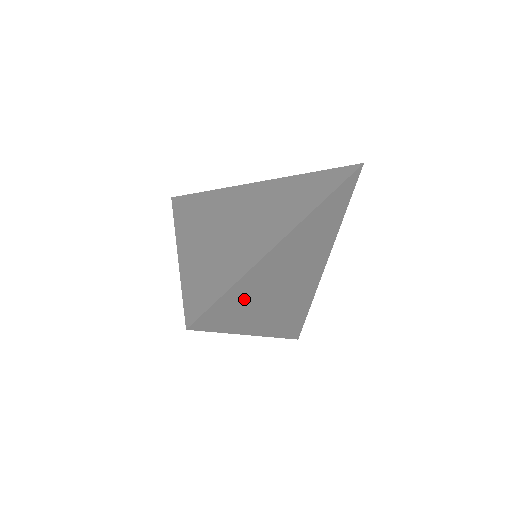
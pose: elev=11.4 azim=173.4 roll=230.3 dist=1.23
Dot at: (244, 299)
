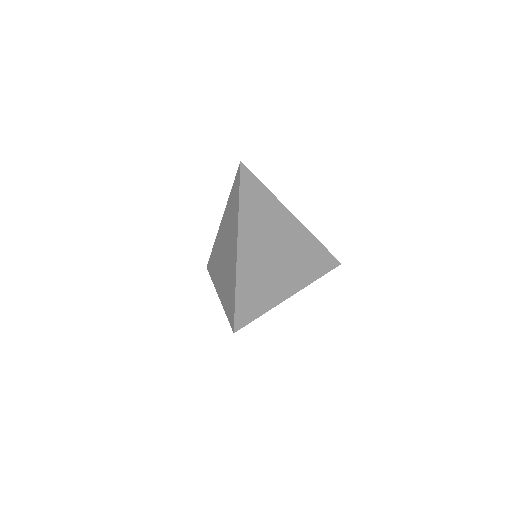
Dot at: (254, 290)
